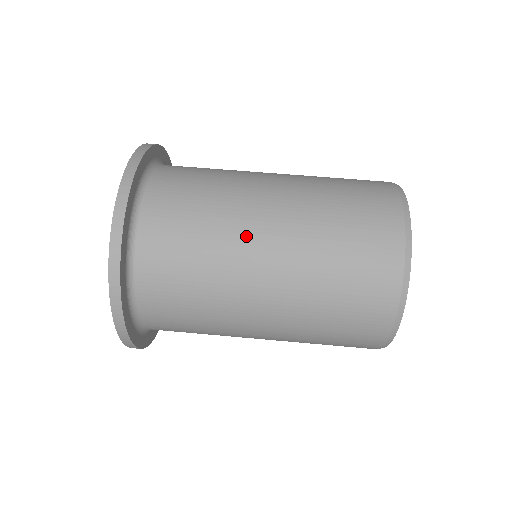
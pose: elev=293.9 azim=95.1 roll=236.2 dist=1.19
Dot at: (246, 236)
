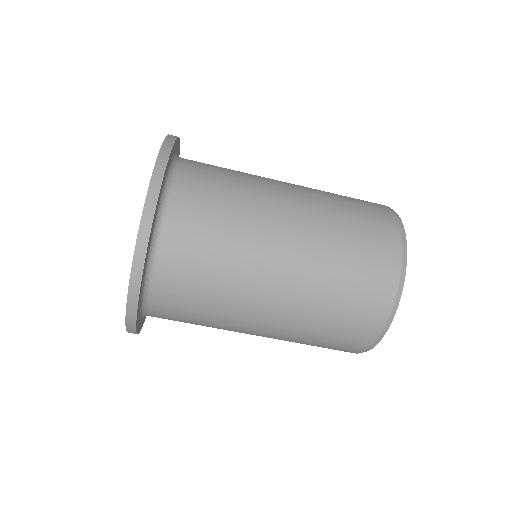
Dot at: (249, 308)
